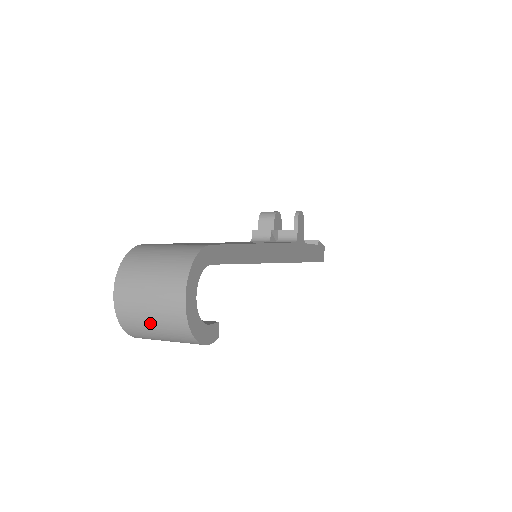
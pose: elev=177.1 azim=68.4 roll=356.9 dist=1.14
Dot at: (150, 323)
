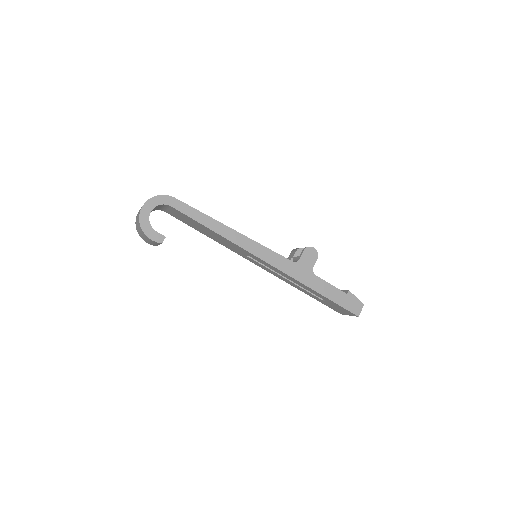
Dot at: (137, 222)
